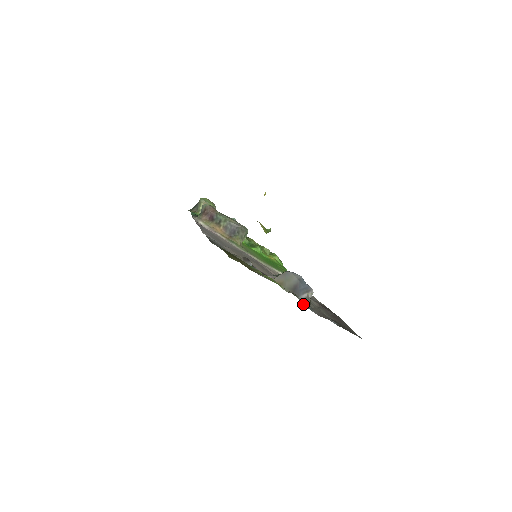
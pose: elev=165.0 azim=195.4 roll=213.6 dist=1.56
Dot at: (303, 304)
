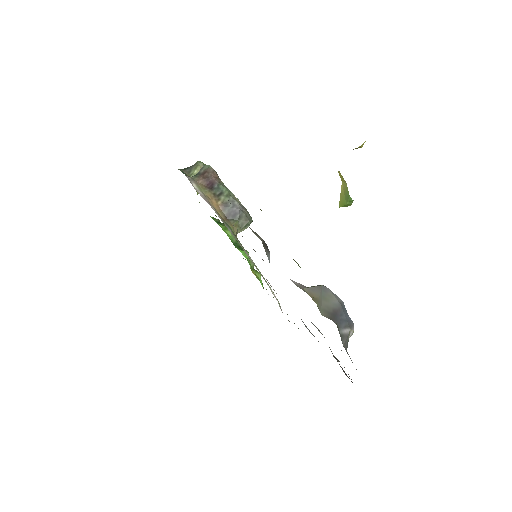
Dot at: (342, 343)
